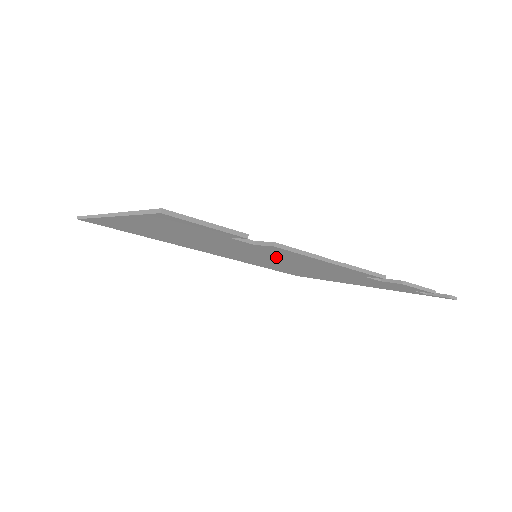
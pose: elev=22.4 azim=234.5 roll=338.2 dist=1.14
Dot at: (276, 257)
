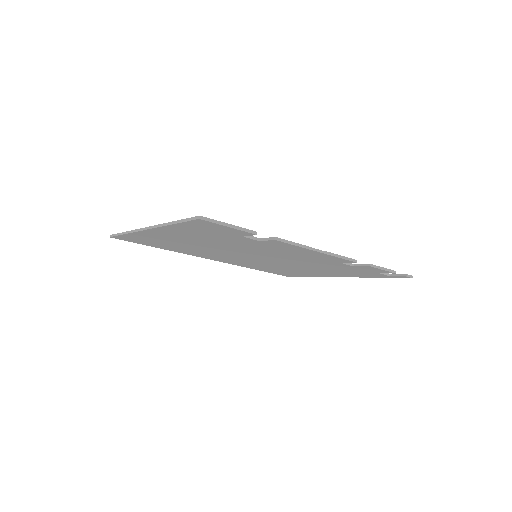
Dot at: (273, 253)
